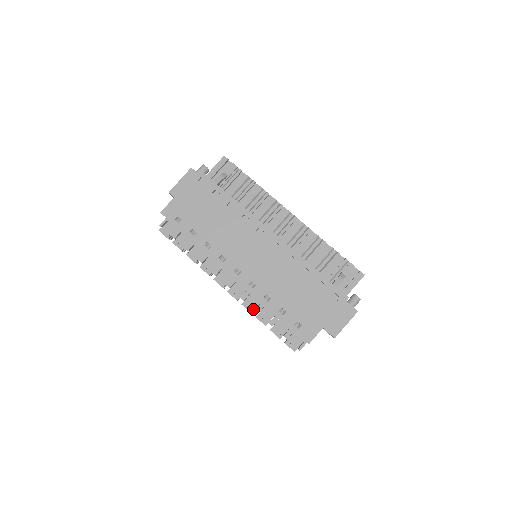
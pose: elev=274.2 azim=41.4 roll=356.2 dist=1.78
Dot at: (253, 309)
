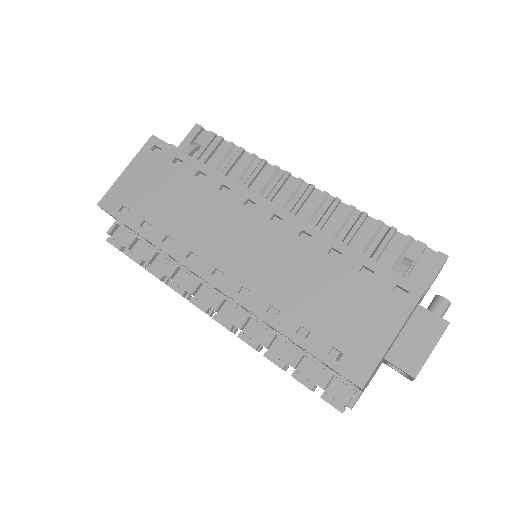
Dot at: (258, 342)
